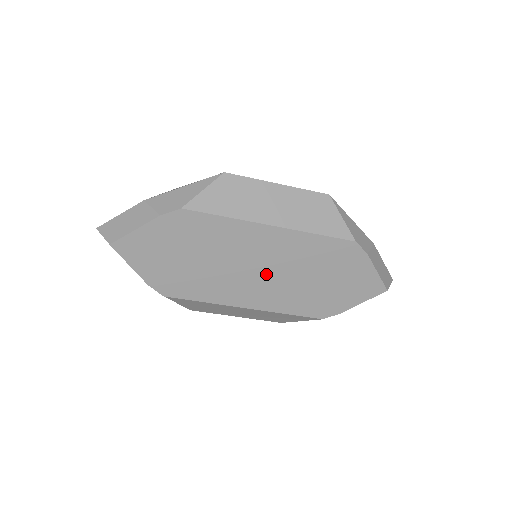
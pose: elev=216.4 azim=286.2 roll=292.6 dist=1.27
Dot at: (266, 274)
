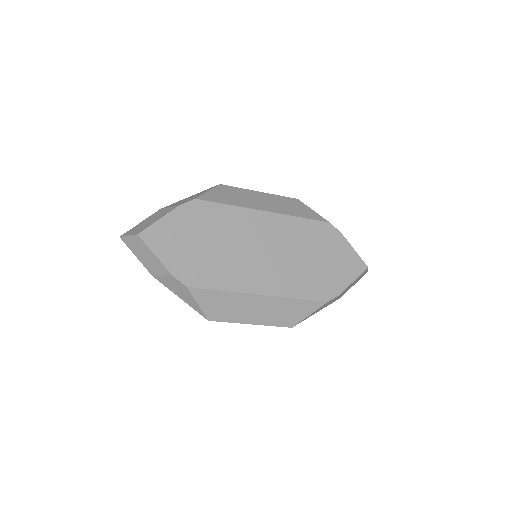
Dot at: (270, 257)
